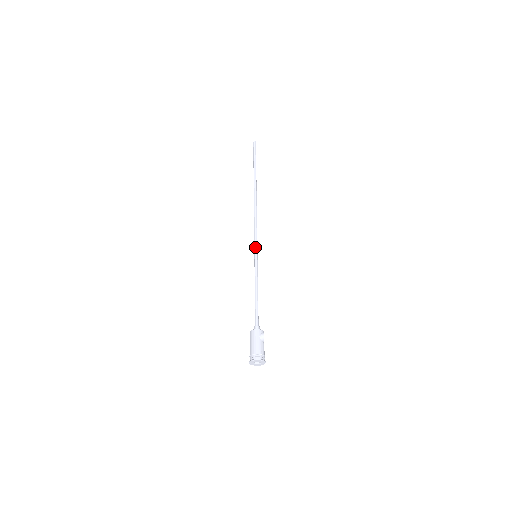
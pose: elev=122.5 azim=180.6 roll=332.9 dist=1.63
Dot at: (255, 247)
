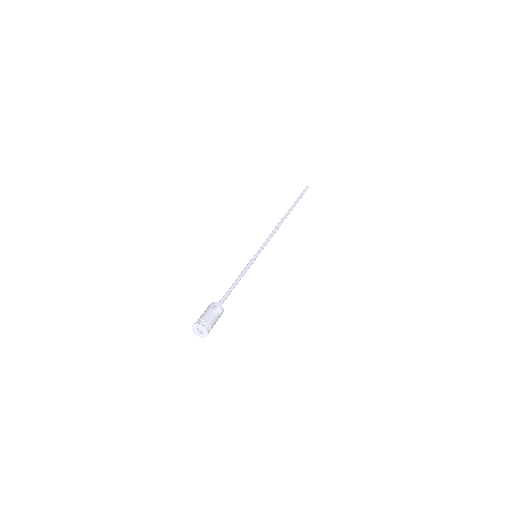
Dot at: (259, 249)
